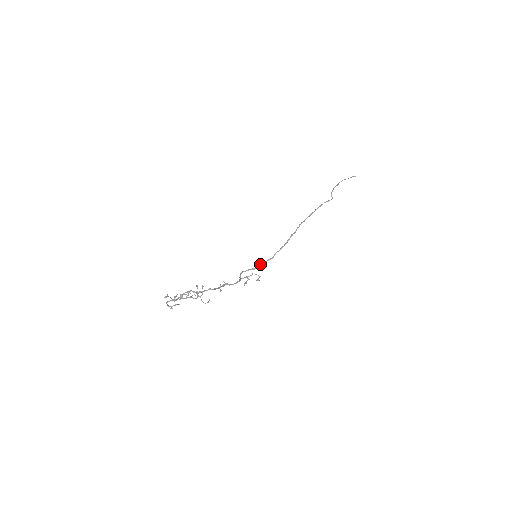
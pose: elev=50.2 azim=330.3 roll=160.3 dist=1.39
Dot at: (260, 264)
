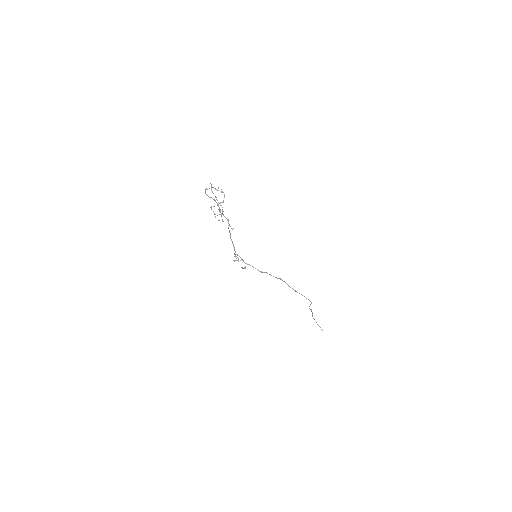
Dot at: occluded
